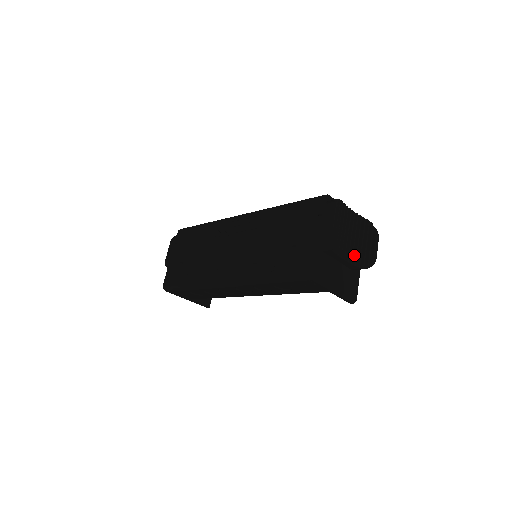
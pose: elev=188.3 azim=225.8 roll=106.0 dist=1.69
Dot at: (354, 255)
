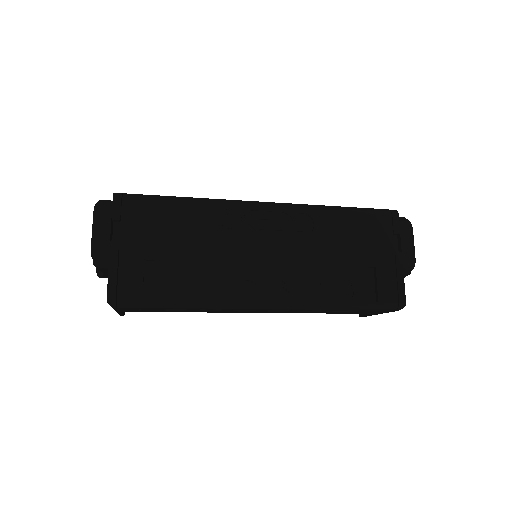
Dot at: occluded
